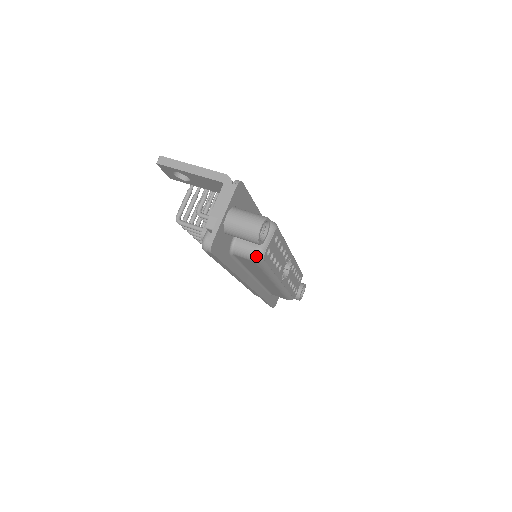
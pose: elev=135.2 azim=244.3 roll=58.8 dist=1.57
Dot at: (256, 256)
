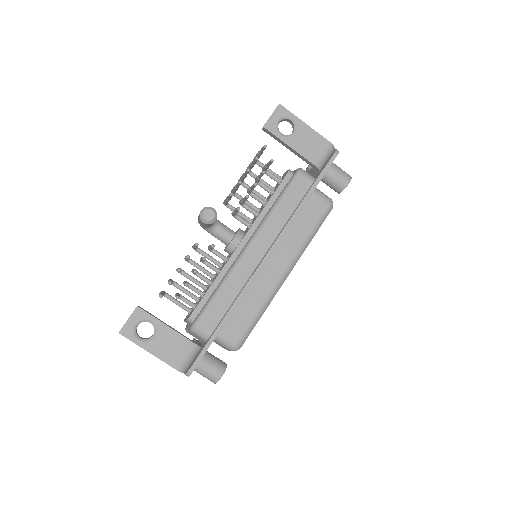
Dot at: occluded
